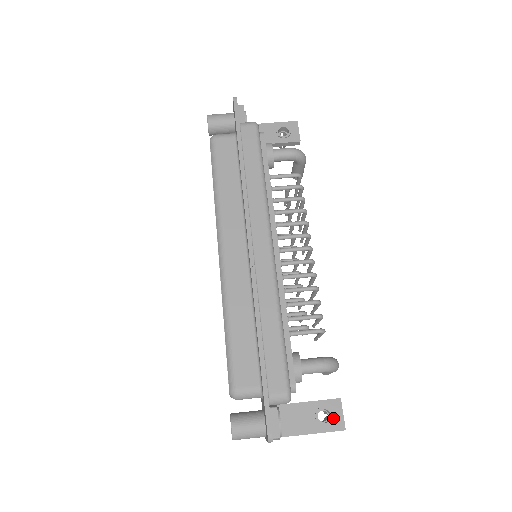
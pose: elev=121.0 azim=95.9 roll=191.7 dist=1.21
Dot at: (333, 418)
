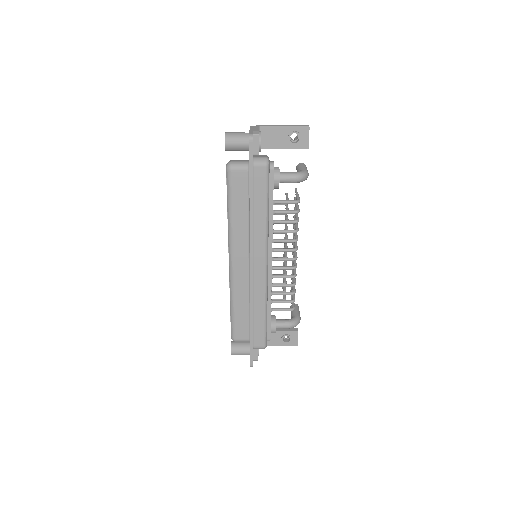
Dot at: (292, 340)
